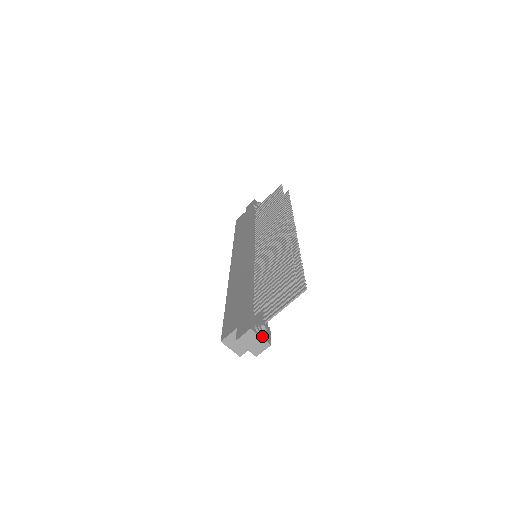
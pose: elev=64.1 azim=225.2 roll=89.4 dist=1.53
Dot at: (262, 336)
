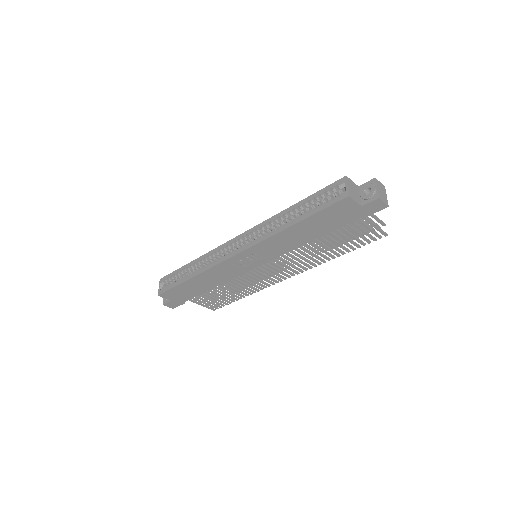
Dot at: (386, 198)
